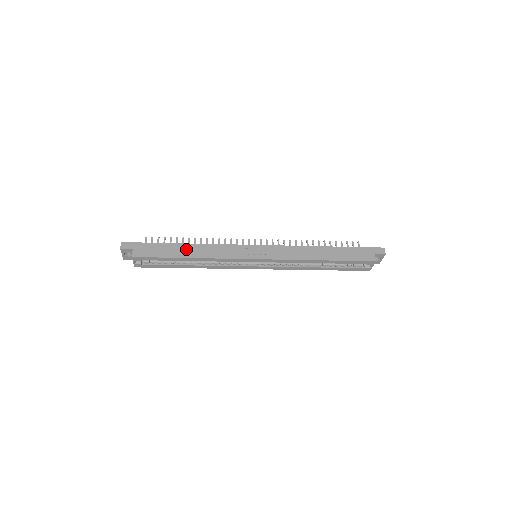
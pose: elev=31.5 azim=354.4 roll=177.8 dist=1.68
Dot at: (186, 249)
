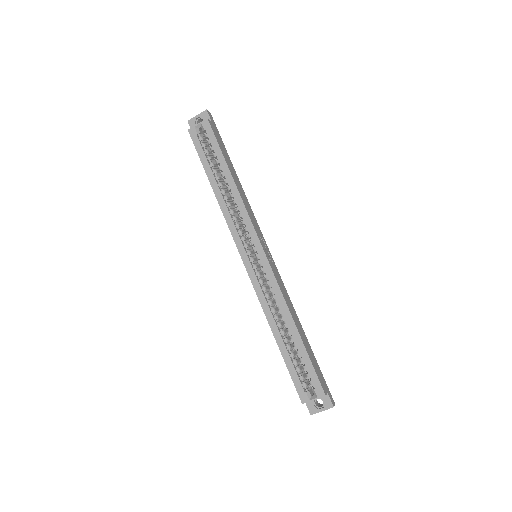
Dot at: (235, 175)
